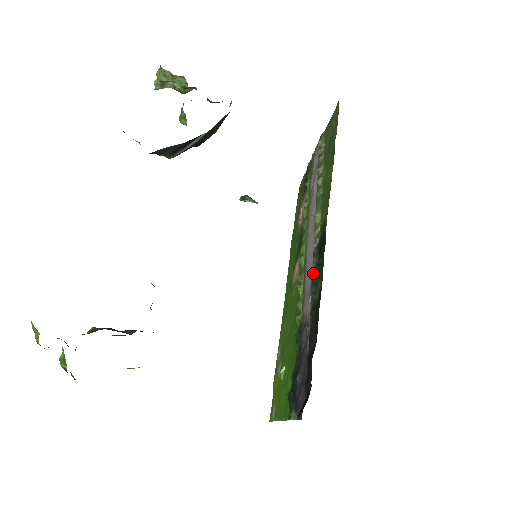
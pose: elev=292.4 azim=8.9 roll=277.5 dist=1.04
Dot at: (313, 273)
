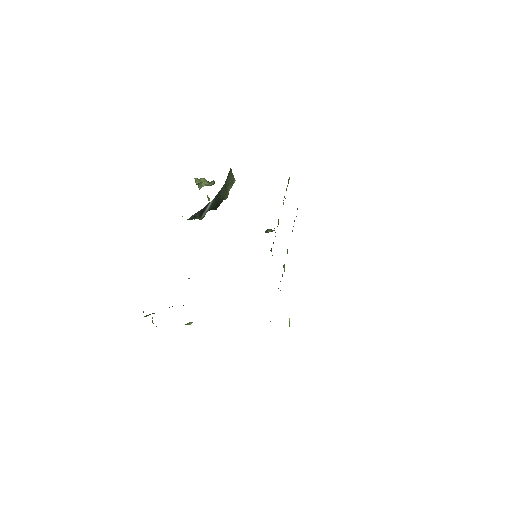
Dot at: (271, 251)
